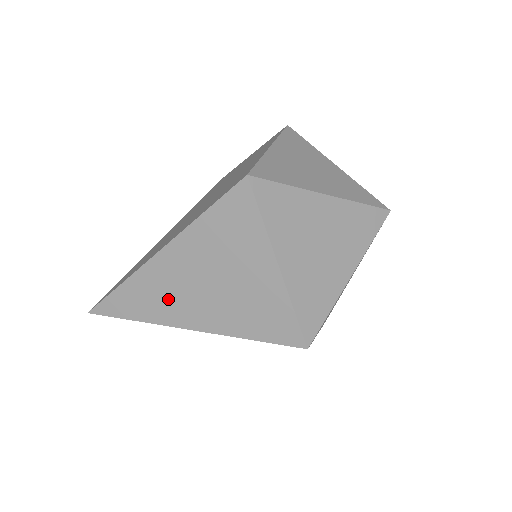
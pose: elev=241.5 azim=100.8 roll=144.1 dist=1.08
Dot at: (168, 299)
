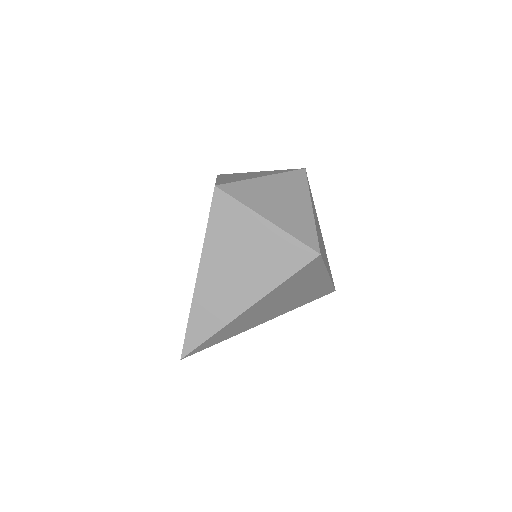
Dot at: (223, 299)
